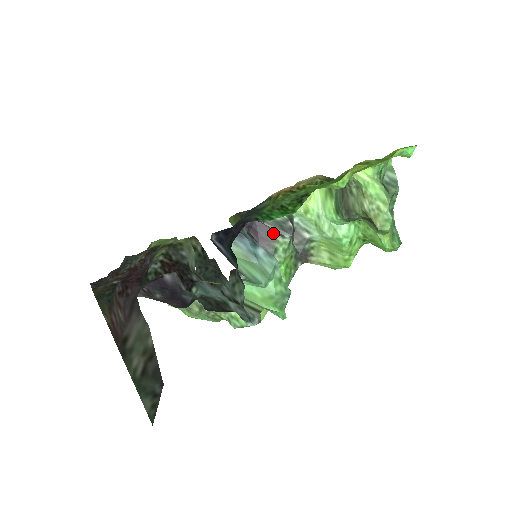
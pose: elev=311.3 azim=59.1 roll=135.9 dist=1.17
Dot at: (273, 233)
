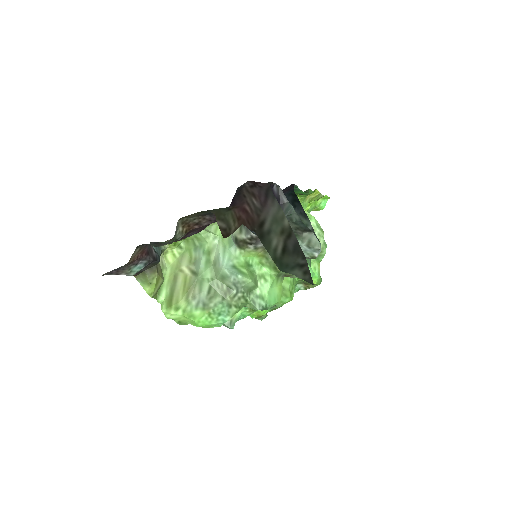
Dot at: occluded
